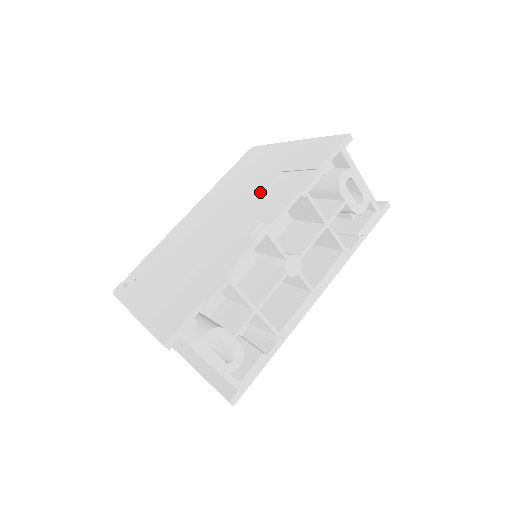
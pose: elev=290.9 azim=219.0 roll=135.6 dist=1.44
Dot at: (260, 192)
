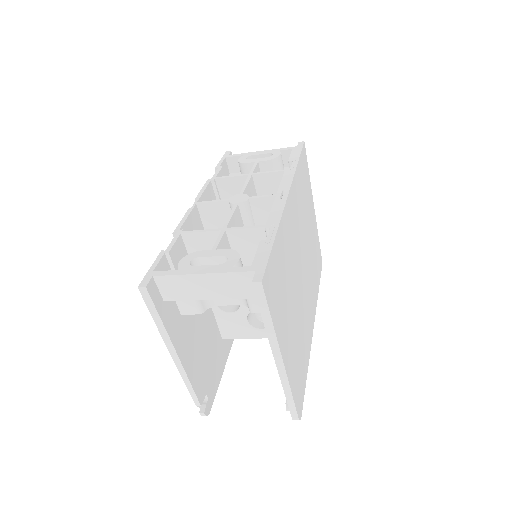
Dot at: occluded
